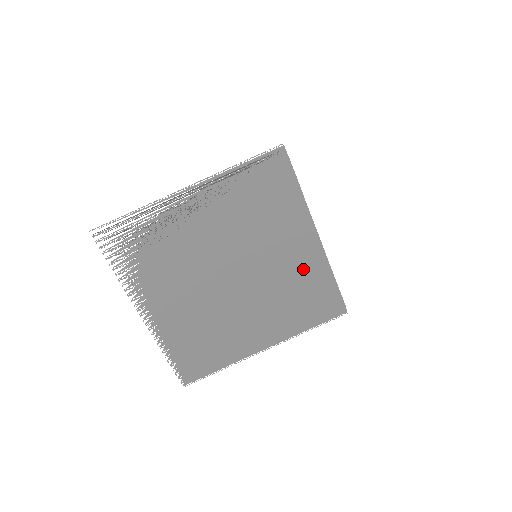
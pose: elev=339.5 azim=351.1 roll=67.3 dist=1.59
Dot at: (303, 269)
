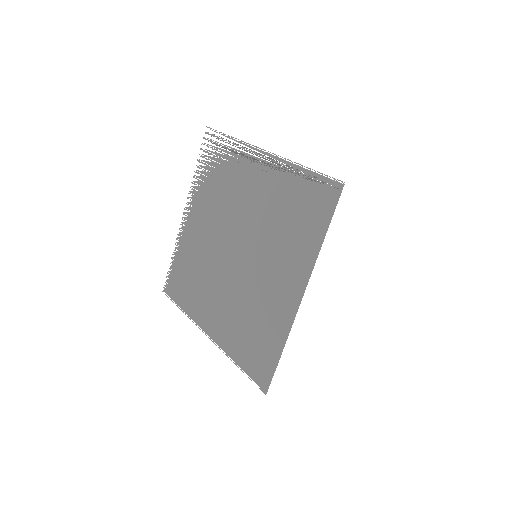
Dot at: (271, 310)
